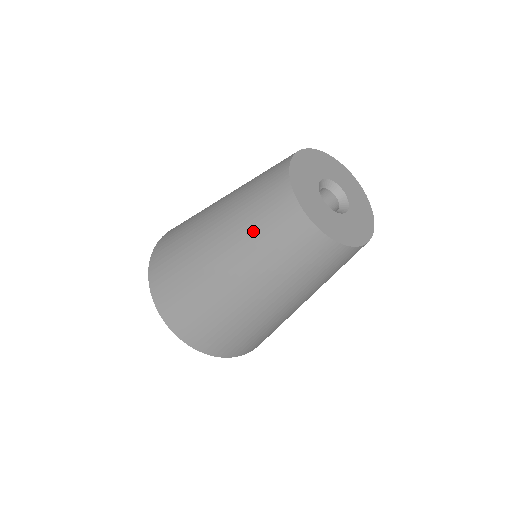
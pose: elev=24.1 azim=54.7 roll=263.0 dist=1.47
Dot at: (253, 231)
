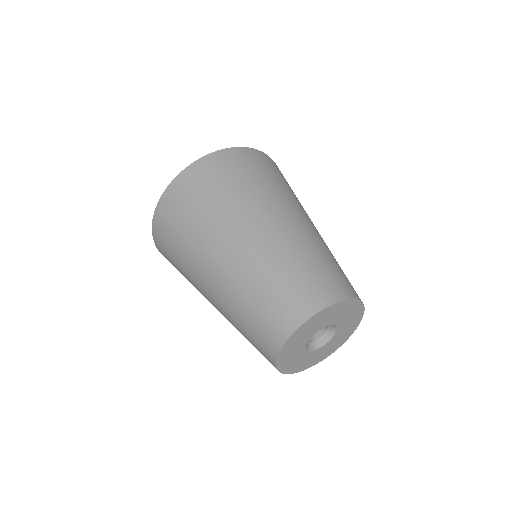
Dot at: (240, 329)
